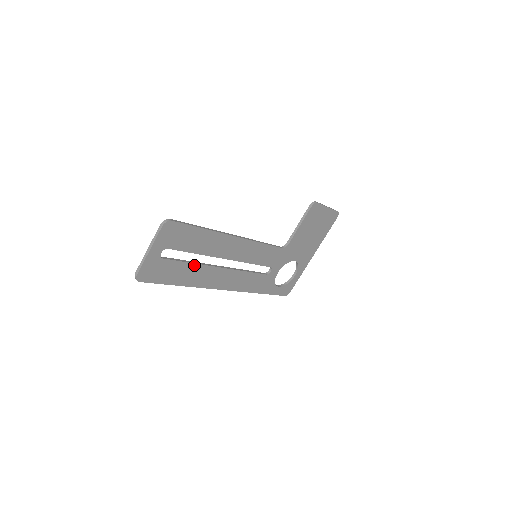
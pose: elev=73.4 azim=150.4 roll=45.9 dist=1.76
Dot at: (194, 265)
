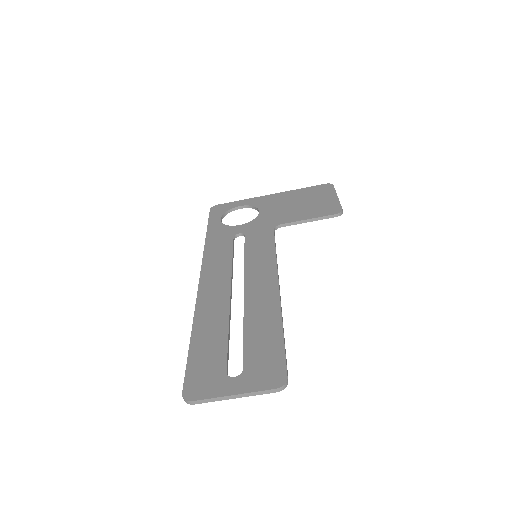
Dot at: (227, 329)
